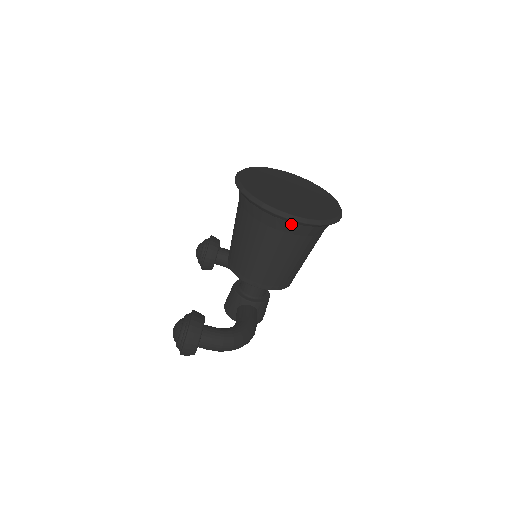
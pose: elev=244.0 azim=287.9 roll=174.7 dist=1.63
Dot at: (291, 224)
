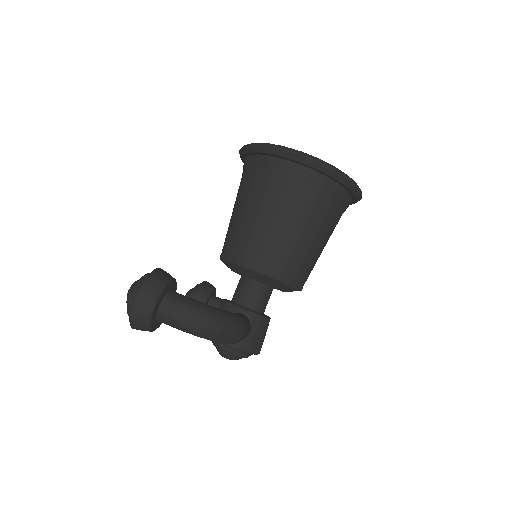
Dot at: (299, 168)
